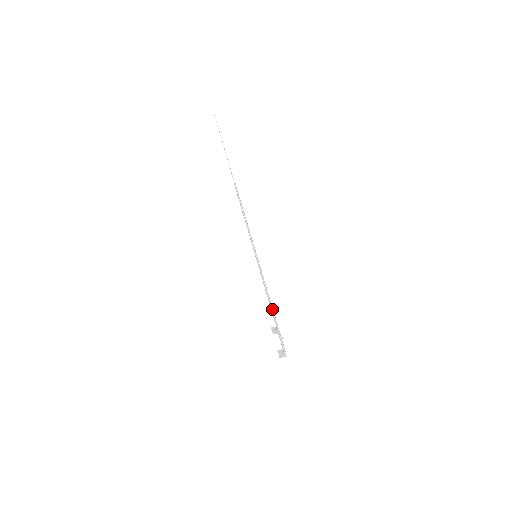
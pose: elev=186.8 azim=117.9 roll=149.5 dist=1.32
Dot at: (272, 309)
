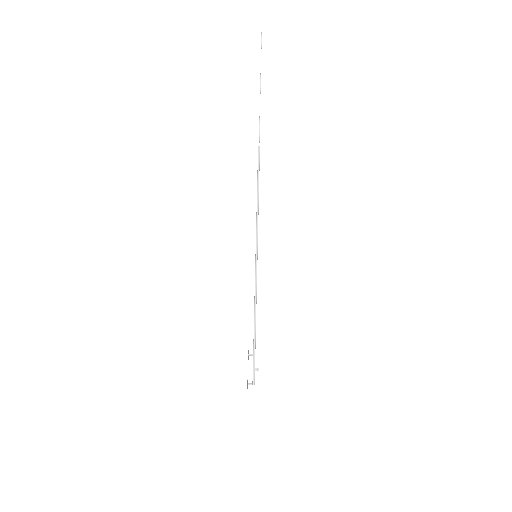
Dot at: occluded
